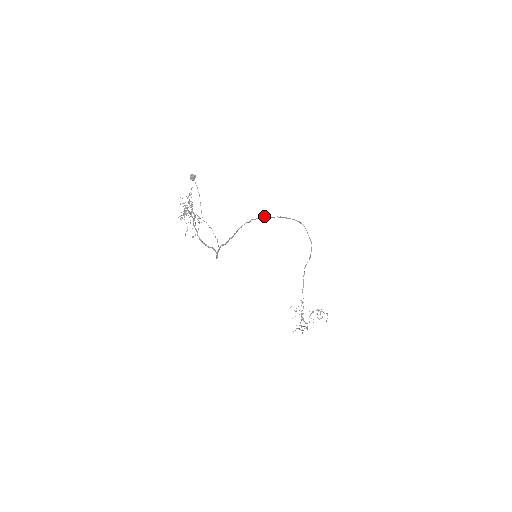
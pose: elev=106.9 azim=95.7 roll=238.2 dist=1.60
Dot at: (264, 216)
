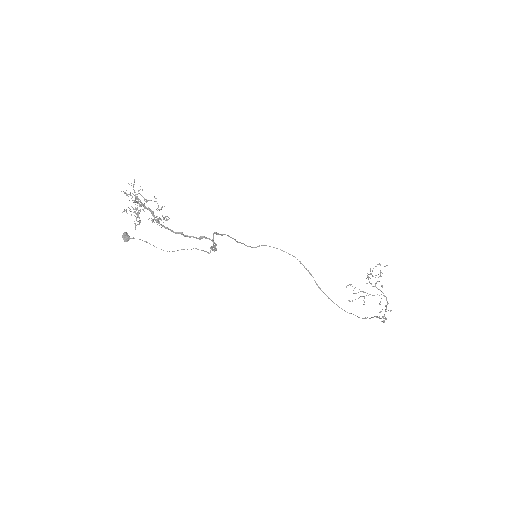
Dot at: occluded
